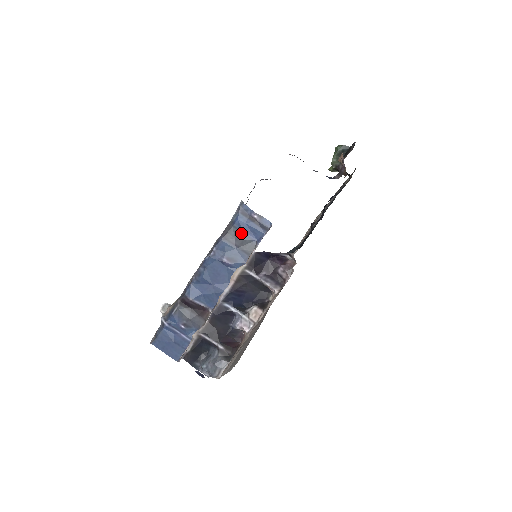
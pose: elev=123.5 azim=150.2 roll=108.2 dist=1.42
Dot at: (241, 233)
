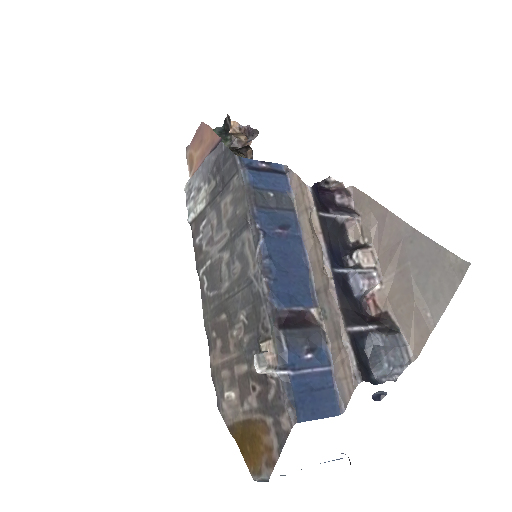
Dot at: (267, 191)
